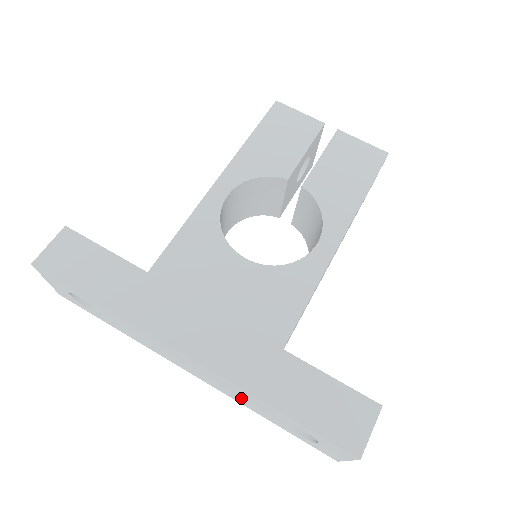
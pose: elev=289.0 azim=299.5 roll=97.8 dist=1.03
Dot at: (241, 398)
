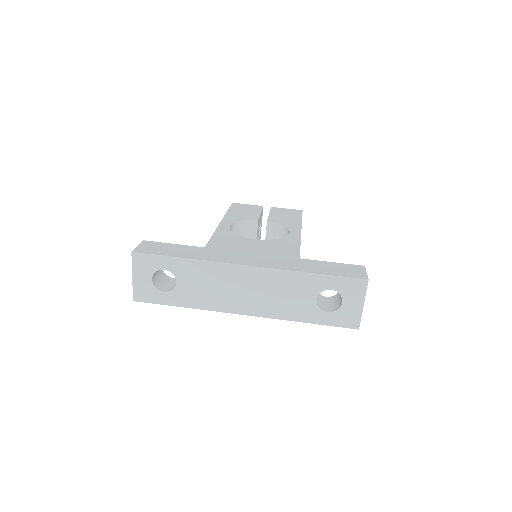
Dot at: (286, 300)
